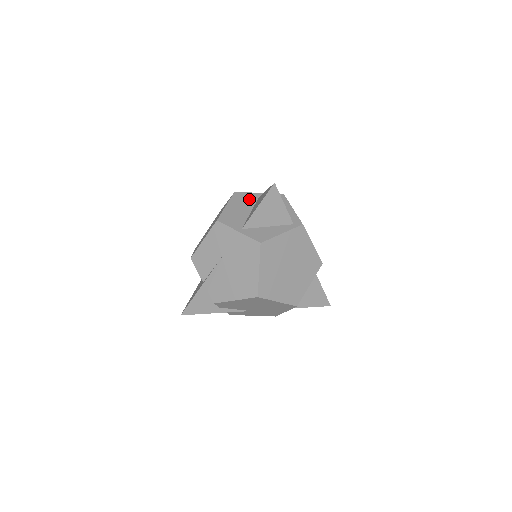
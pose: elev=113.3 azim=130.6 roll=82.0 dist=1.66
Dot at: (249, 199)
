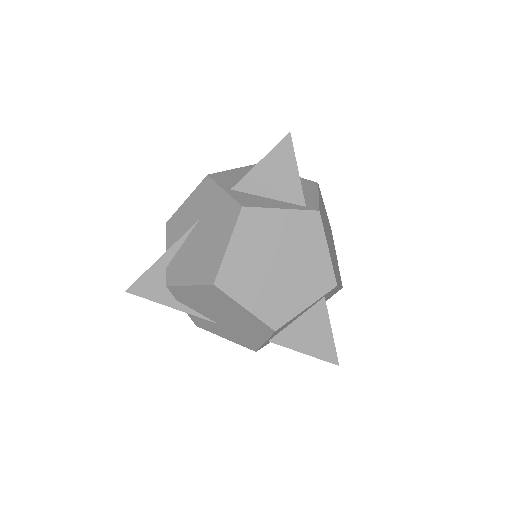
Dot at: occluded
